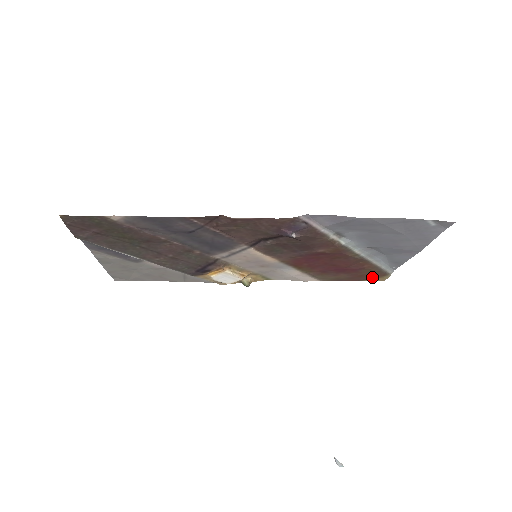
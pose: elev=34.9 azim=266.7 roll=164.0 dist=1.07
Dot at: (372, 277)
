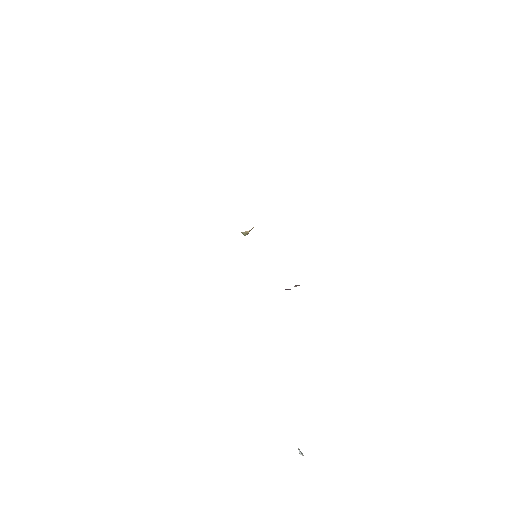
Dot at: occluded
